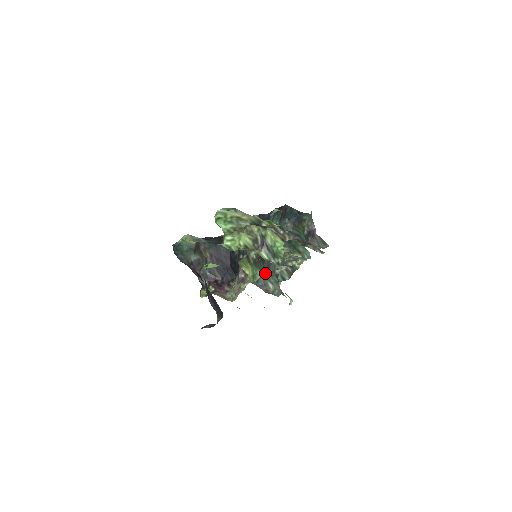
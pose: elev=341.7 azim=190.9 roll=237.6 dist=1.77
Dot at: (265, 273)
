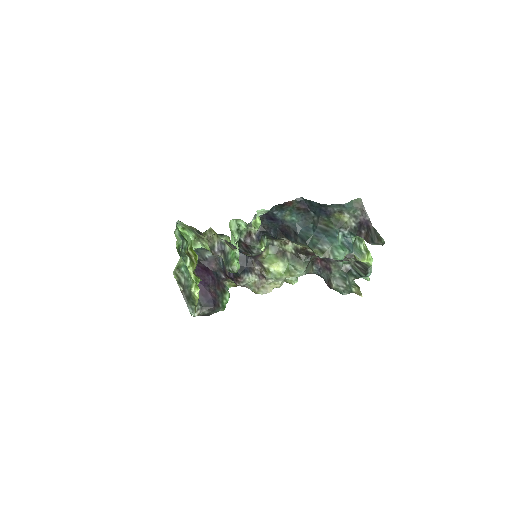
Dot at: (327, 267)
